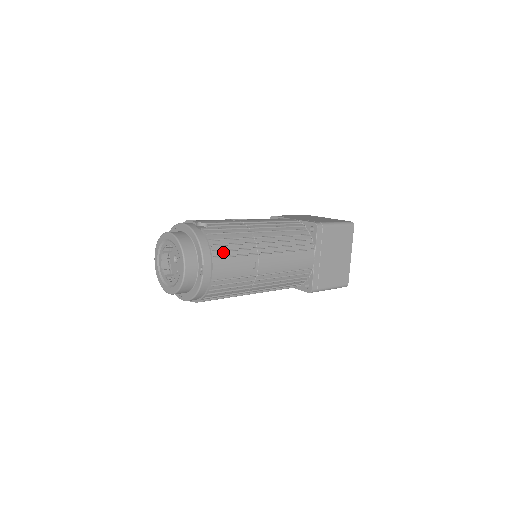
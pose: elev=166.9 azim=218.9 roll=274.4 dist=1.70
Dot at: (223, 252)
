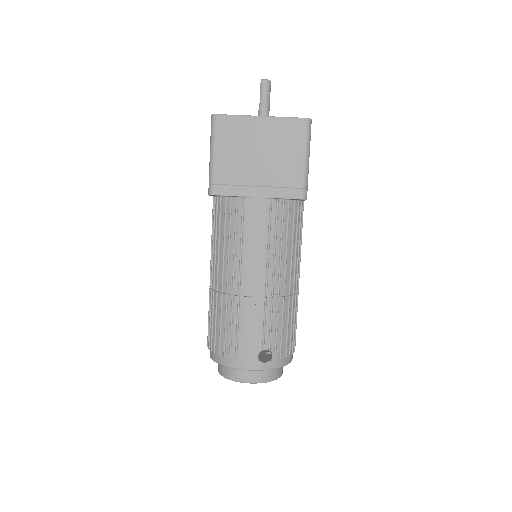
Dot at: (293, 340)
